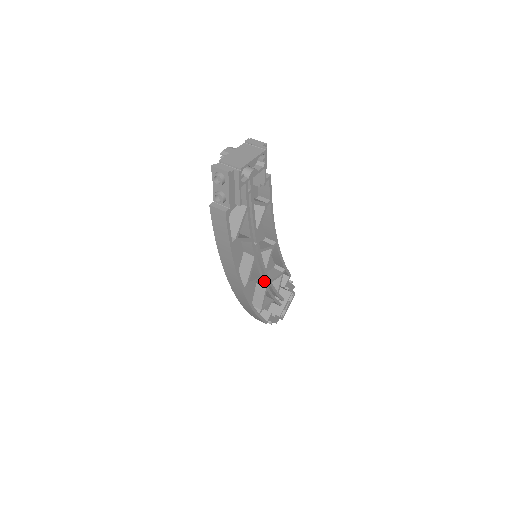
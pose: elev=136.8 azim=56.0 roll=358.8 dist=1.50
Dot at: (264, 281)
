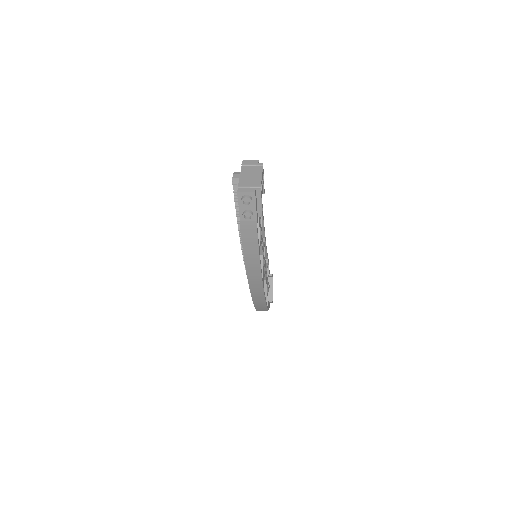
Dot at: (265, 274)
